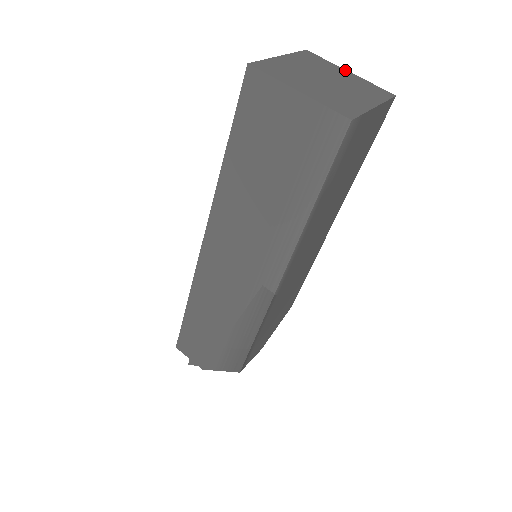
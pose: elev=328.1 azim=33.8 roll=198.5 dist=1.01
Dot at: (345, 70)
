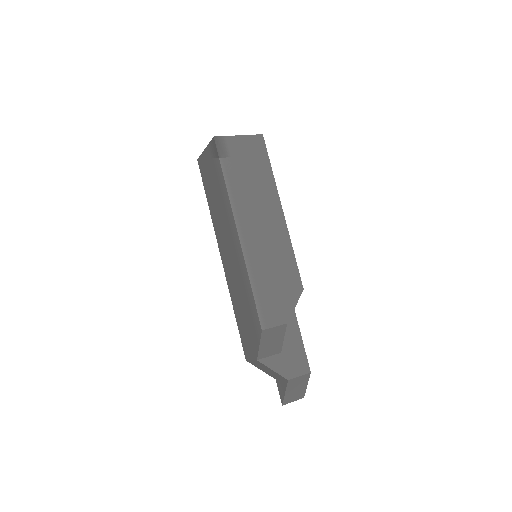
Dot at: occluded
